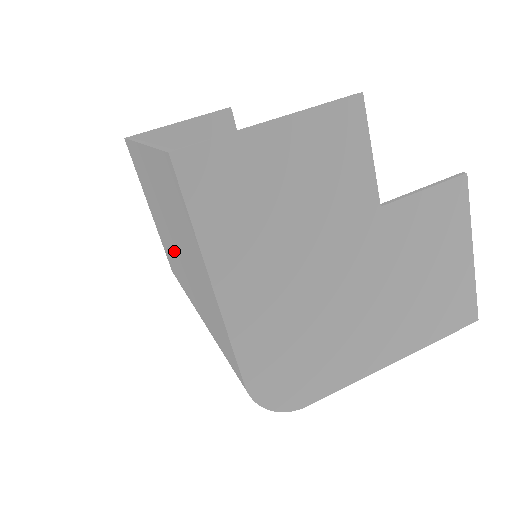
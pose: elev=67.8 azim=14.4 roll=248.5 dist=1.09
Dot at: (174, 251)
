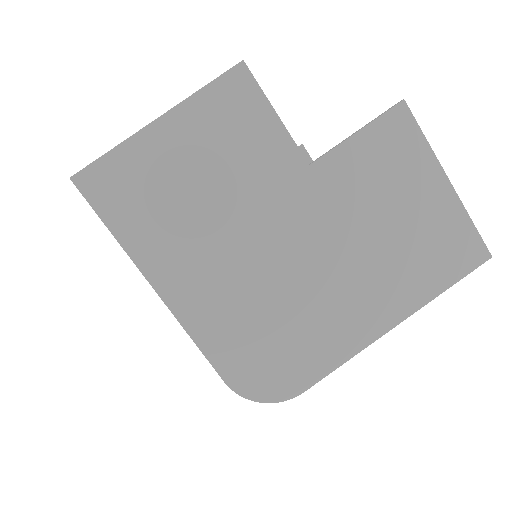
Dot at: occluded
